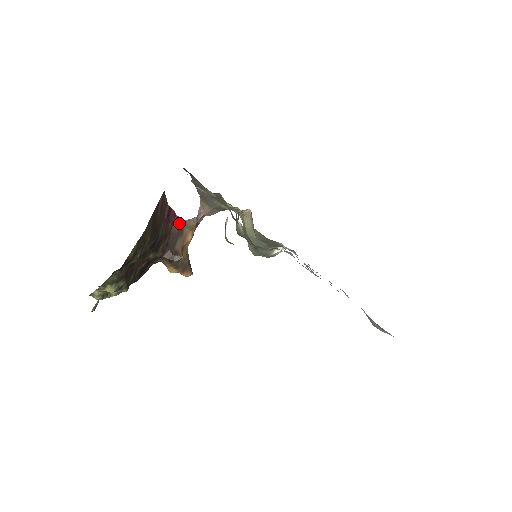
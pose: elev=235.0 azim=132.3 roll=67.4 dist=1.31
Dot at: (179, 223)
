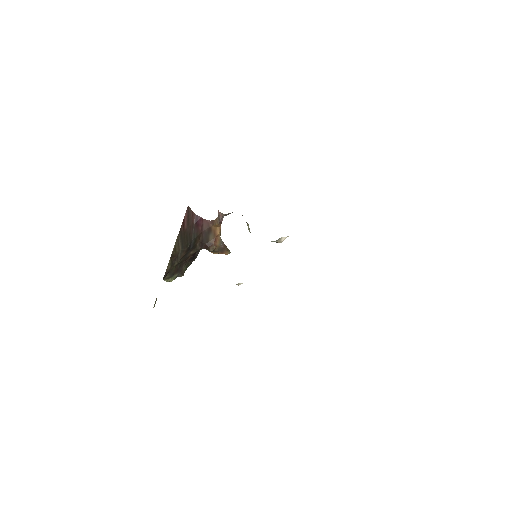
Dot at: (207, 224)
